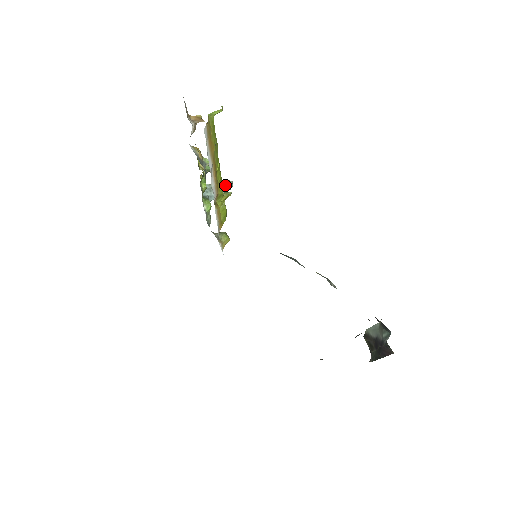
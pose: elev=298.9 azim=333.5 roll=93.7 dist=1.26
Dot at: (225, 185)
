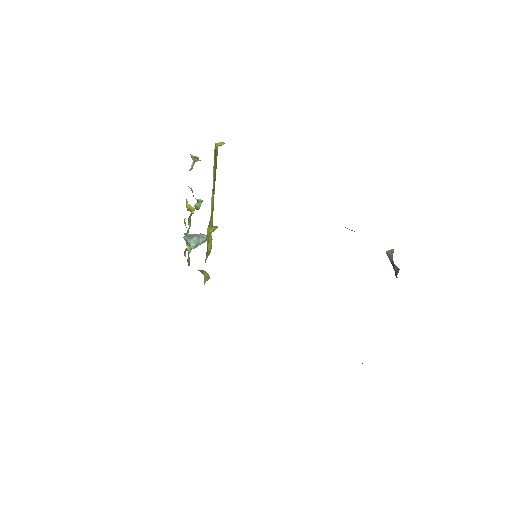
Dot at: (201, 236)
